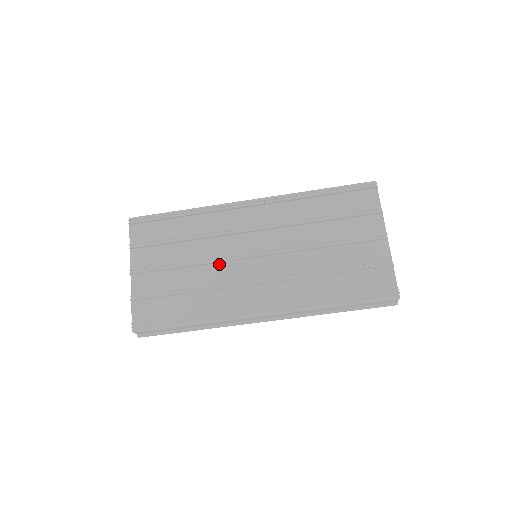
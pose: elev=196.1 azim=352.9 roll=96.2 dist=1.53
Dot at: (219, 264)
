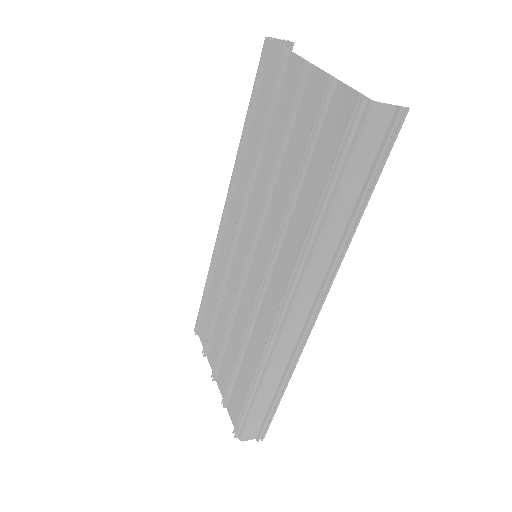
Dot at: (241, 300)
